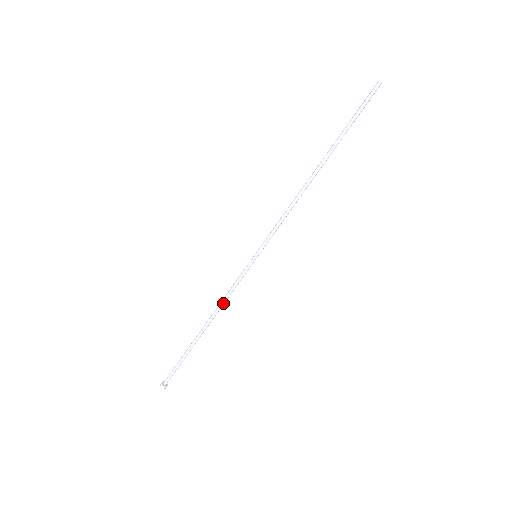
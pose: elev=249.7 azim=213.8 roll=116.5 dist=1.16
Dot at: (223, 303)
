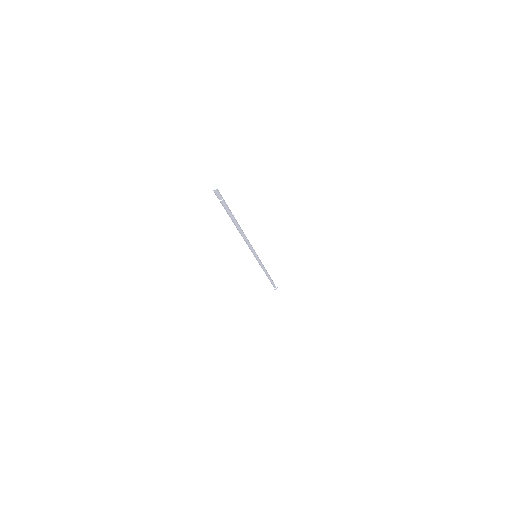
Dot at: (264, 269)
